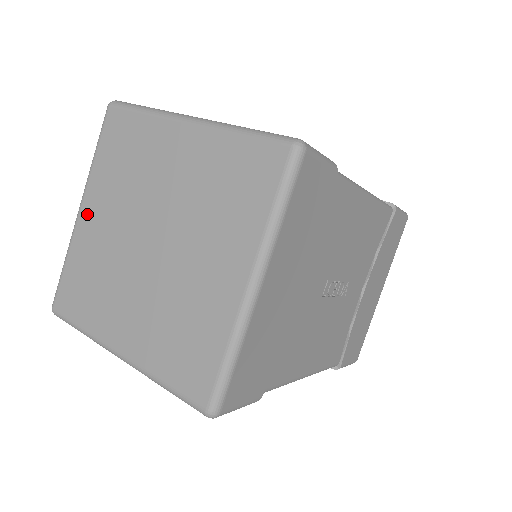
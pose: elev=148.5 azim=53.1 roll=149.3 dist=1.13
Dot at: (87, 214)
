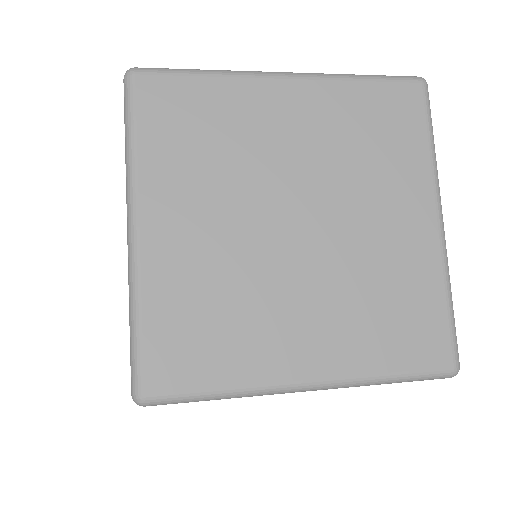
Dot at: (158, 228)
